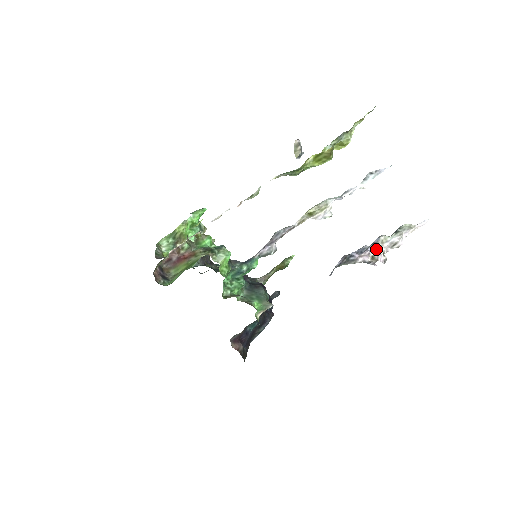
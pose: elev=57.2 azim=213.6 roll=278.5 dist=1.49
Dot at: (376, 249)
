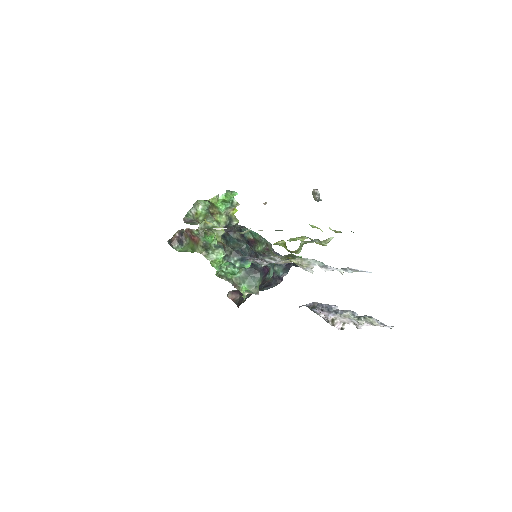
Dot at: (338, 317)
